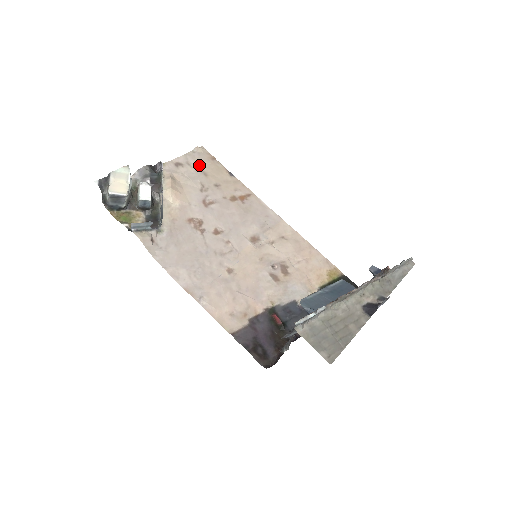
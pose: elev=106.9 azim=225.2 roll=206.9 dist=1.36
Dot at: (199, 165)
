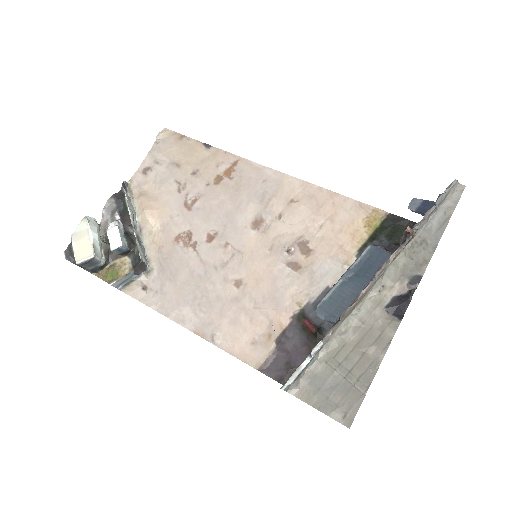
Dot at: (168, 157)
